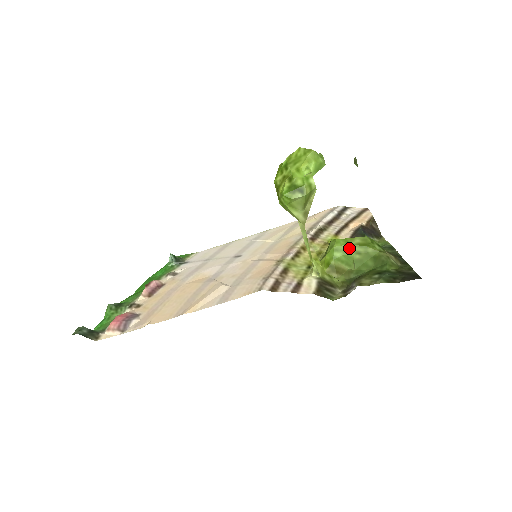
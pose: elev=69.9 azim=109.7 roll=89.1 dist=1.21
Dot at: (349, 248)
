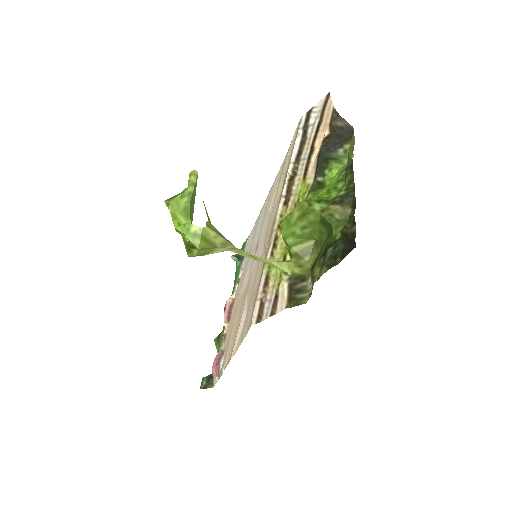
Dot at: (293, 229)
